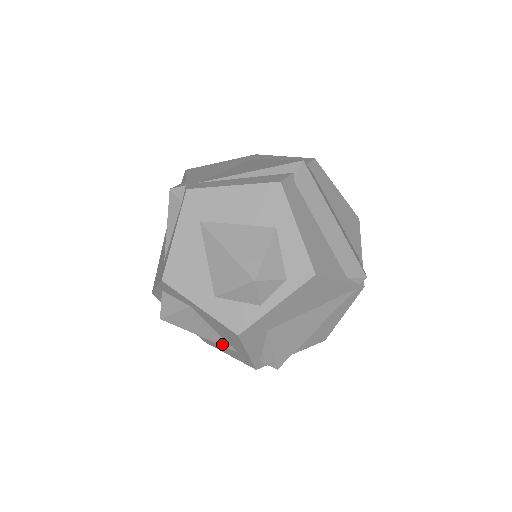
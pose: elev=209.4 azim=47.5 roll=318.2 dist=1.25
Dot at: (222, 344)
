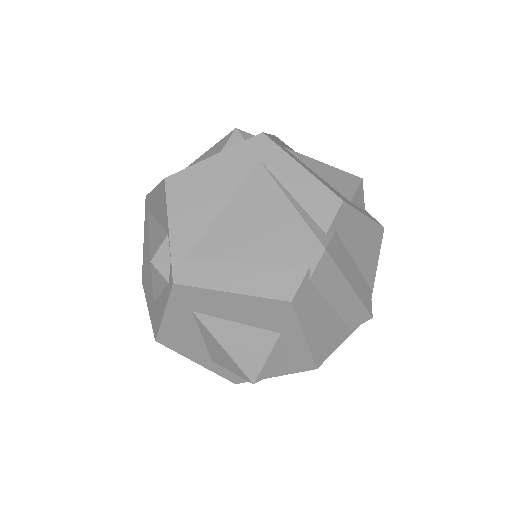
Dot at: occluded
